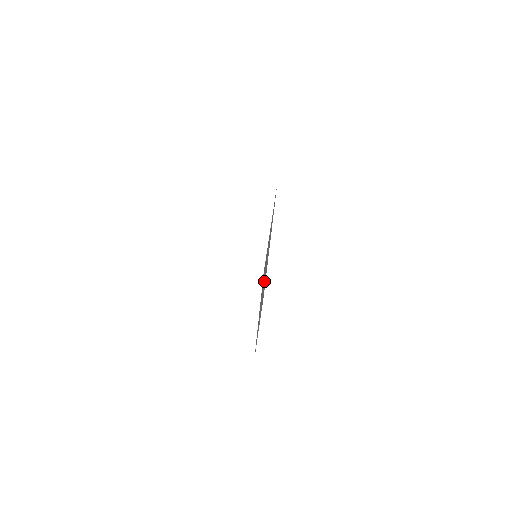
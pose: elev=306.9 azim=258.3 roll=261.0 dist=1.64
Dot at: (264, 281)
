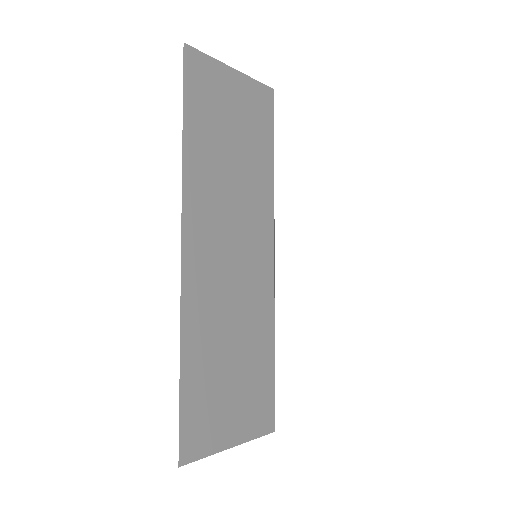
Dot at: (236, 235)
